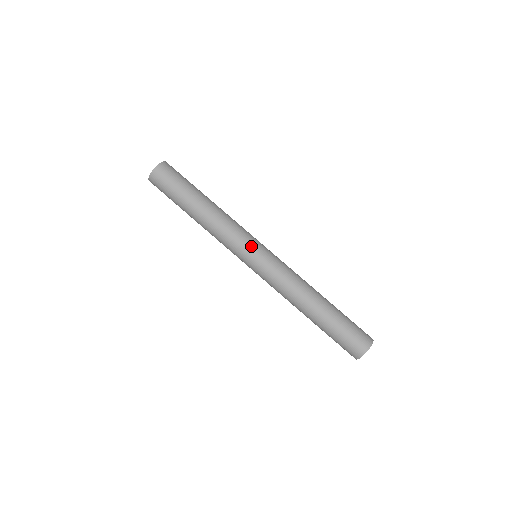
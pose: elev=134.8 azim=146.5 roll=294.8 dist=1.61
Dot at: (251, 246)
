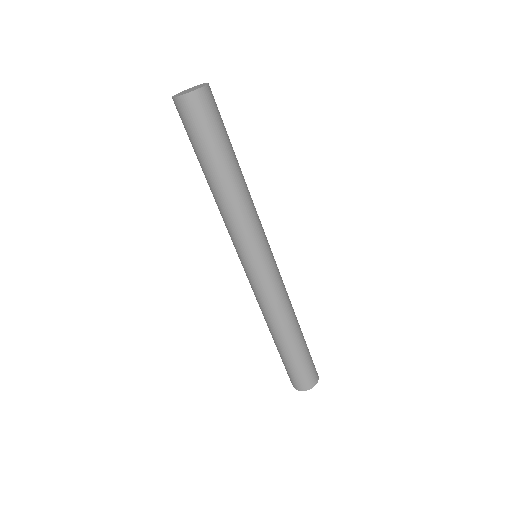
Dot at: (250, 254)
